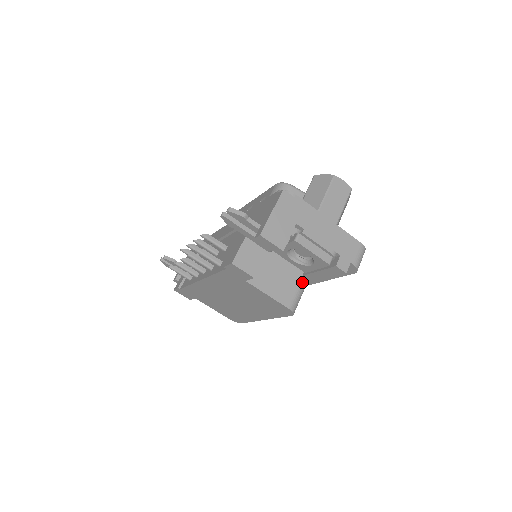
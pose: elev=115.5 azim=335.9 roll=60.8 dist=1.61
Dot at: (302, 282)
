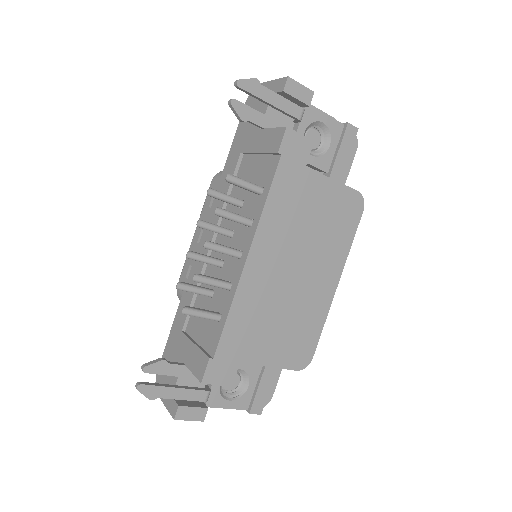
Dot at: occluded
